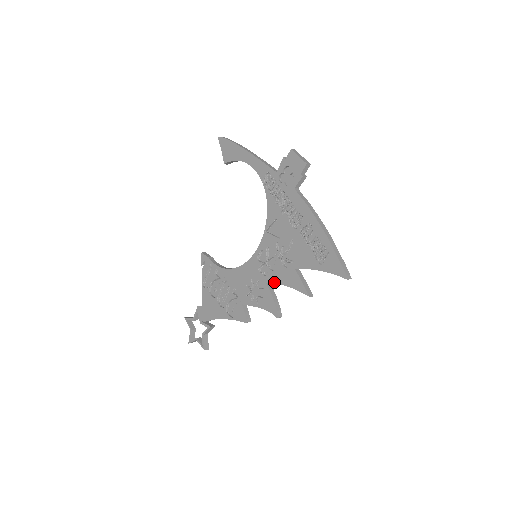
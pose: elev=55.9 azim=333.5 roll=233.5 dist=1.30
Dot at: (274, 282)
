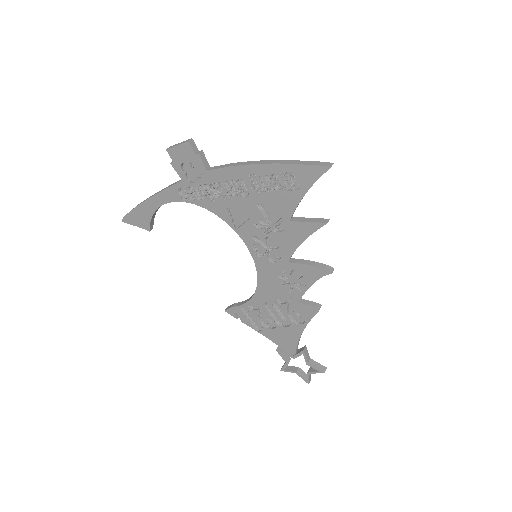
Dot at: (292, 253)
